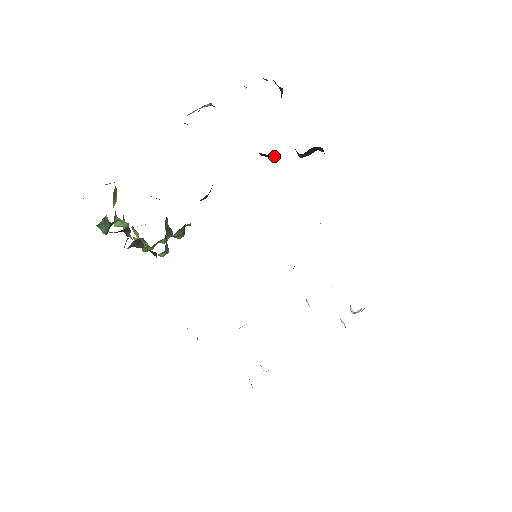
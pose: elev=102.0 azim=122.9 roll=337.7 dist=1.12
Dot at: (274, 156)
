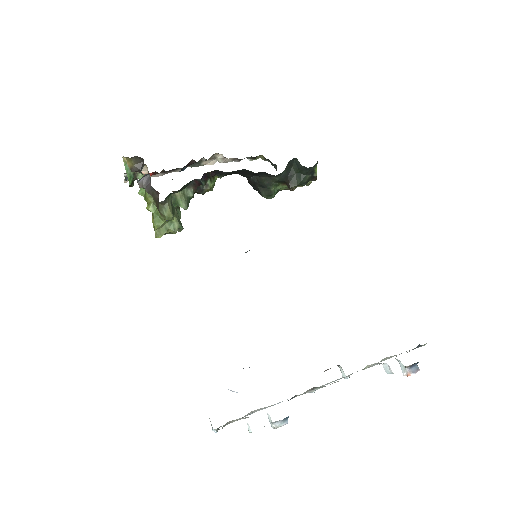
Dot at: (271, 193)
